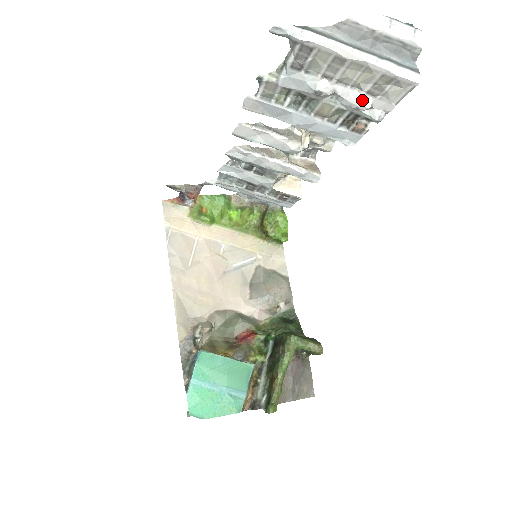
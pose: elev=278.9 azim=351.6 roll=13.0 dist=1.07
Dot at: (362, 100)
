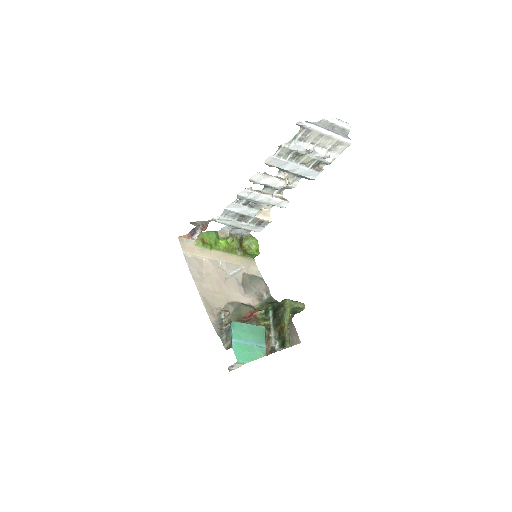
Dot at: (326, 153)
